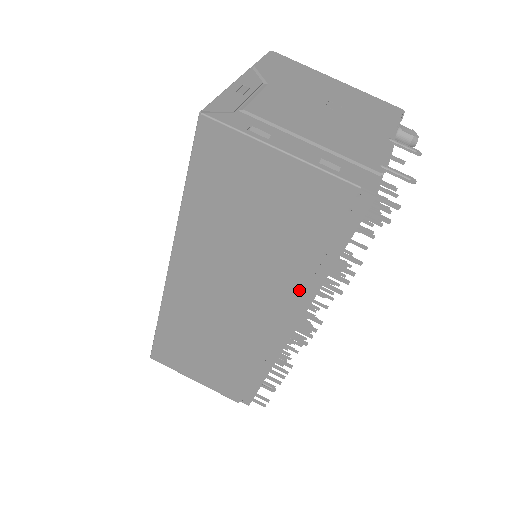
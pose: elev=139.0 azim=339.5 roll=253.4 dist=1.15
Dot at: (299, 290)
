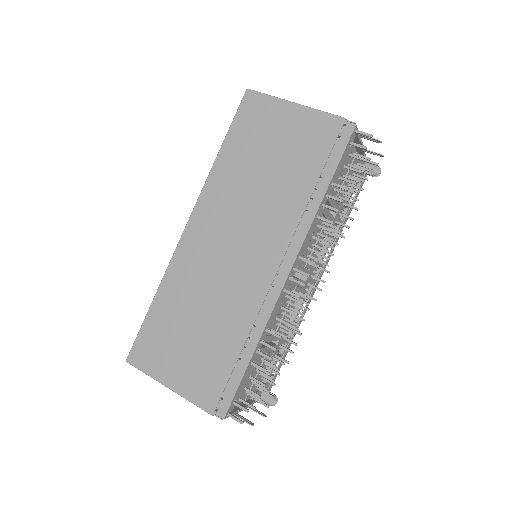
Dot at: (298, 219)
